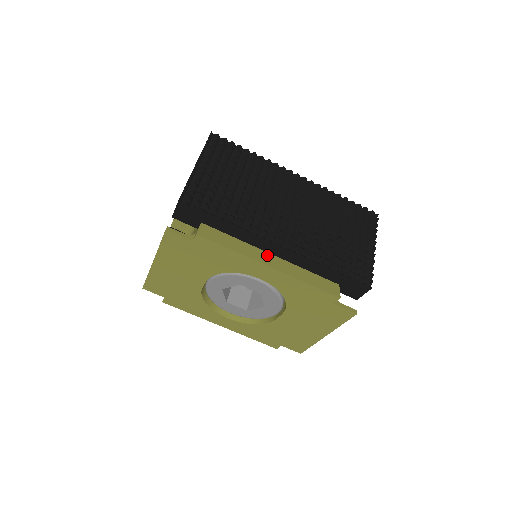
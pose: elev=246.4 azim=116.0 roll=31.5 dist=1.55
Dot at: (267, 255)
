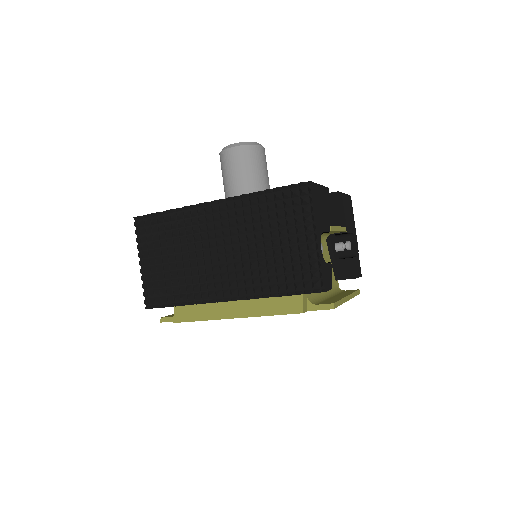
Dot at: (229, 303)
